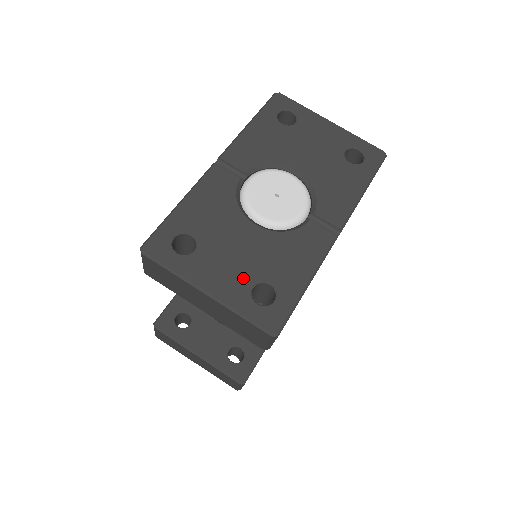
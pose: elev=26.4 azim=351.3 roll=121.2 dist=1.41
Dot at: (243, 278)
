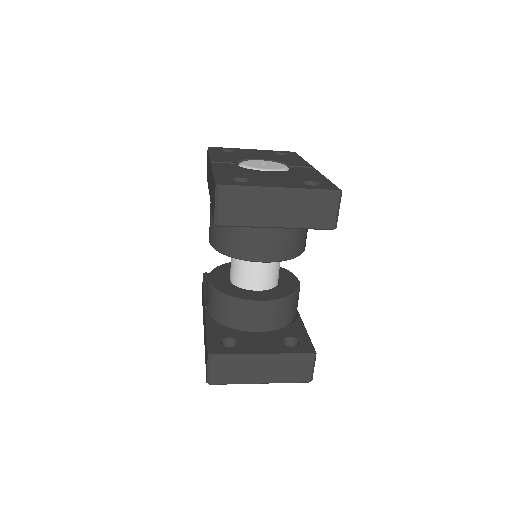
Dot at: (292, 182)
